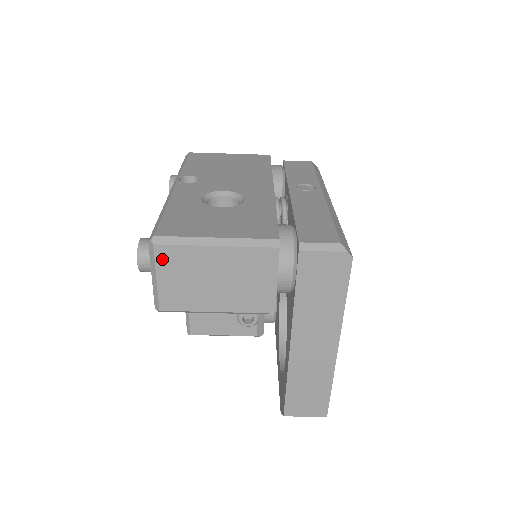
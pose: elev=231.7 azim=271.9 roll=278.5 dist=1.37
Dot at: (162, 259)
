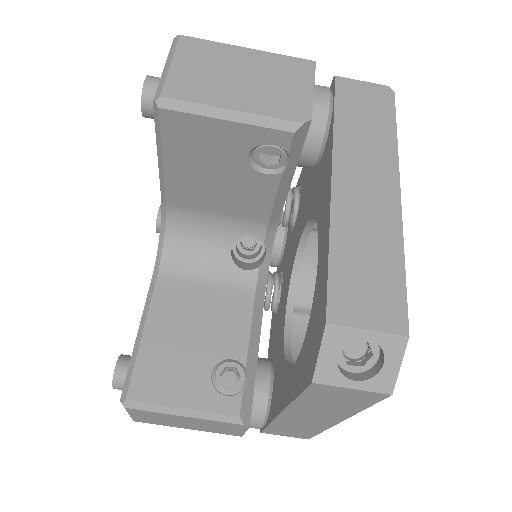
Dot at: (185, 48)
